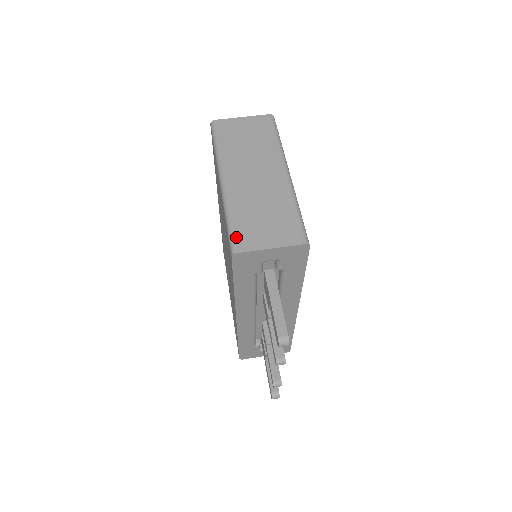
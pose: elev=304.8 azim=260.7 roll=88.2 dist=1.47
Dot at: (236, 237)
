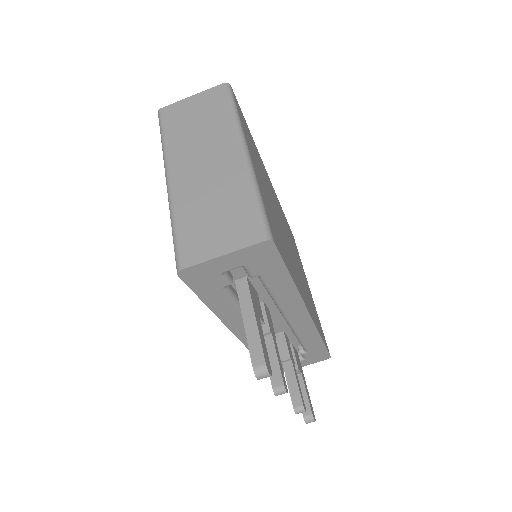
Dot at: (180, 249)
